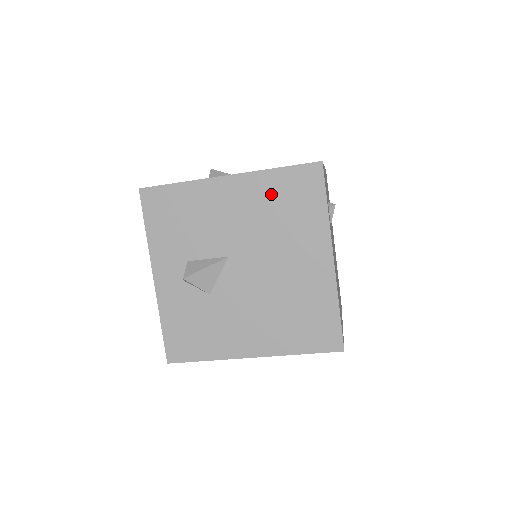
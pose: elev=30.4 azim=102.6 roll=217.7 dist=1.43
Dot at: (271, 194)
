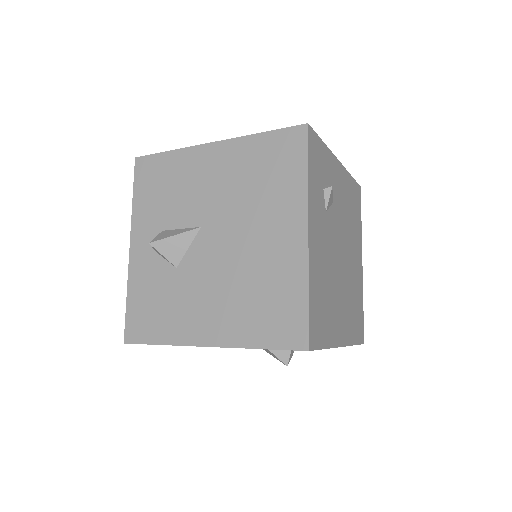
Dot at: (252, 160)
